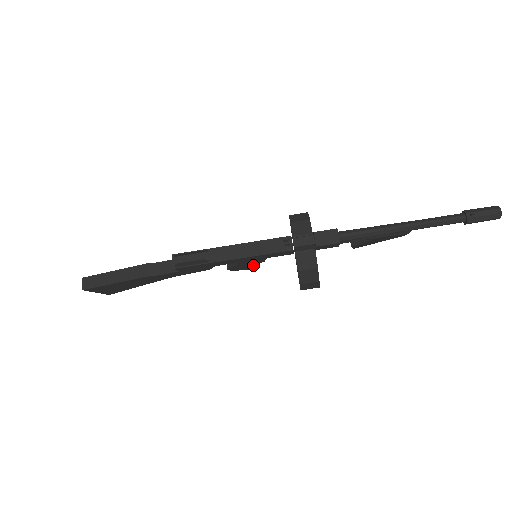
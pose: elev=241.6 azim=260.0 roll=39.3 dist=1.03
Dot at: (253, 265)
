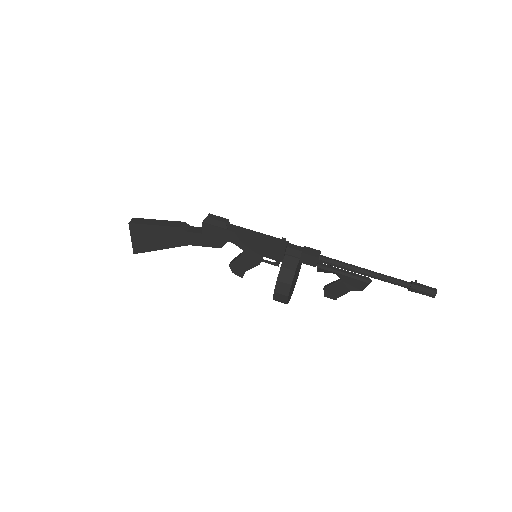
Dot at: (249, 269)
